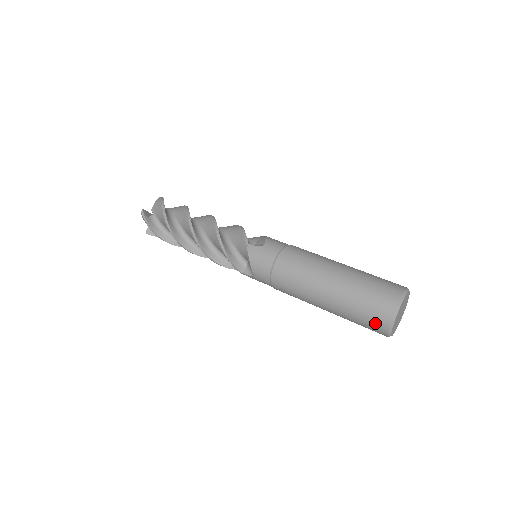
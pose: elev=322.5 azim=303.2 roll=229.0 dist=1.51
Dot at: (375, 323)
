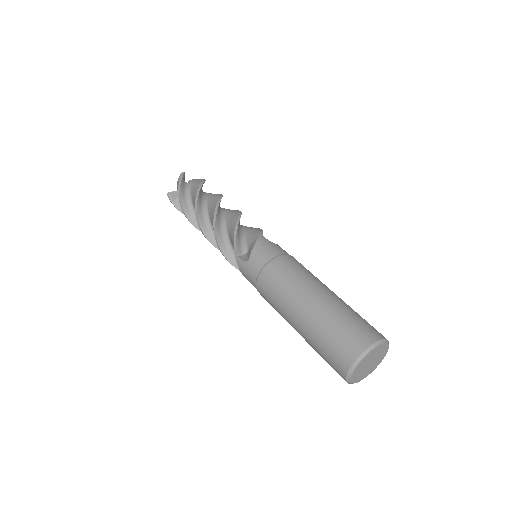
Dot at: occluded
